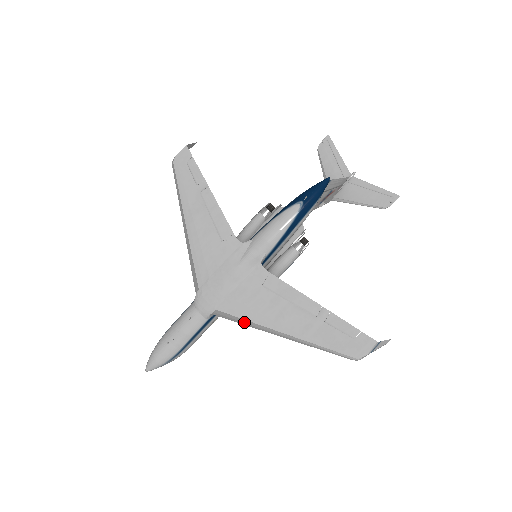
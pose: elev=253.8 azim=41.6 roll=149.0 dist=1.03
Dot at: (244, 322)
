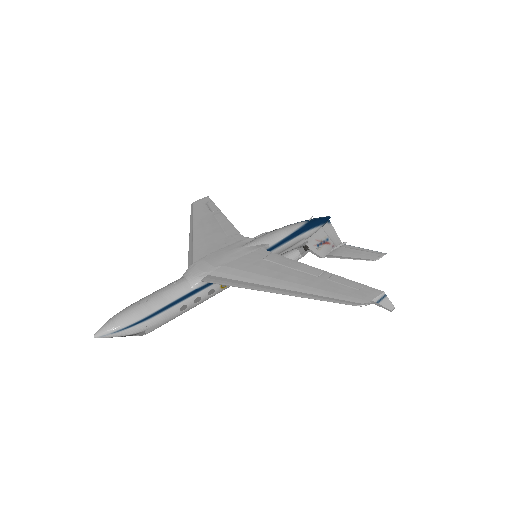
Dot at: (238, 283)
